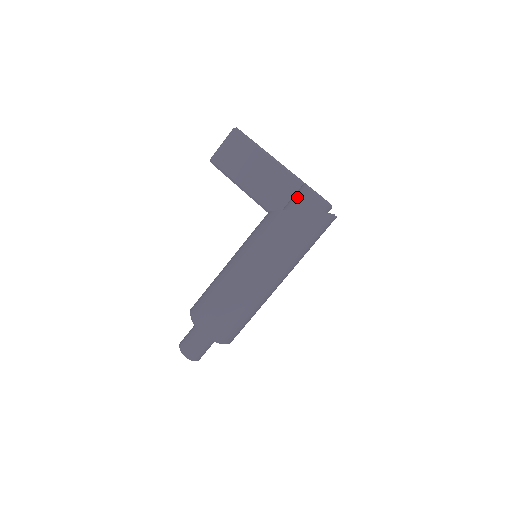
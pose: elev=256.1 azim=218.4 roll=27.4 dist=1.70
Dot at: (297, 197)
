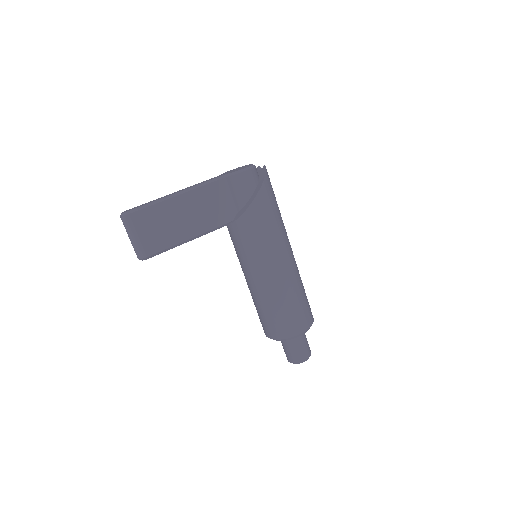
Dot at: (239, 188)
